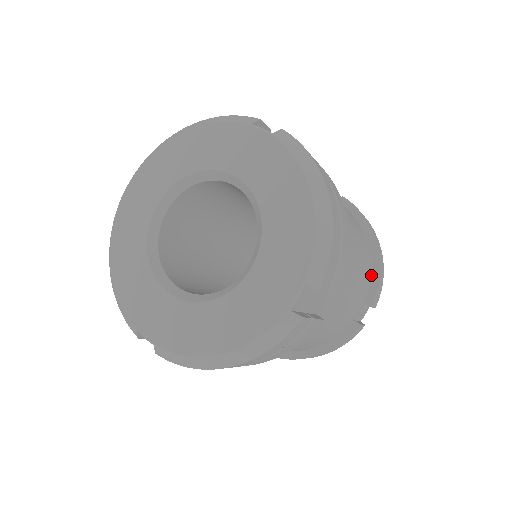
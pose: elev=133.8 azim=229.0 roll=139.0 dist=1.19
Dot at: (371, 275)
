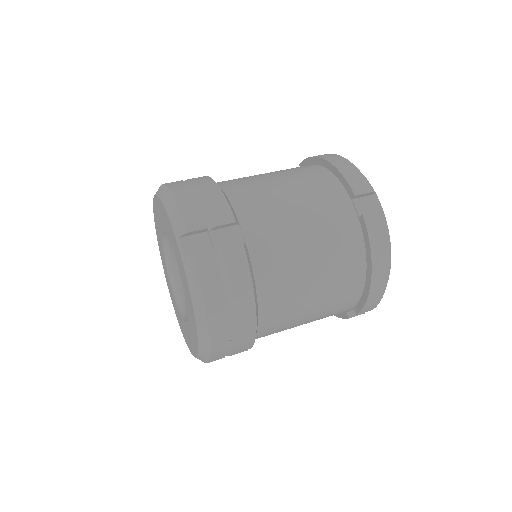
Dot at: (362, 295)
